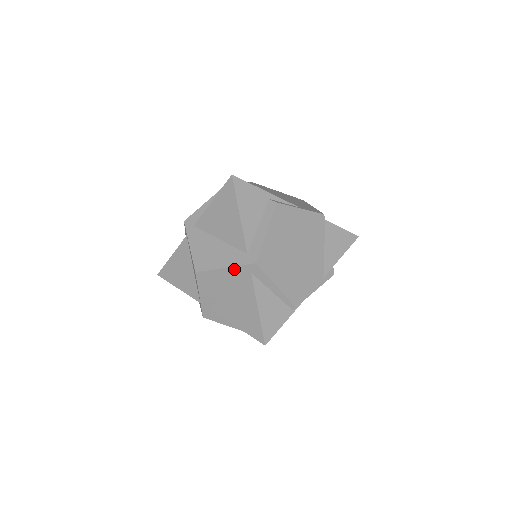
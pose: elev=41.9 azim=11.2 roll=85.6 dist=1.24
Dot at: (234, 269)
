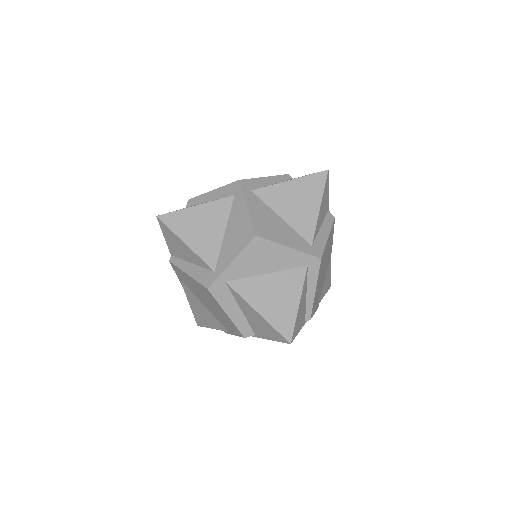
Dot at: (296, 253)
